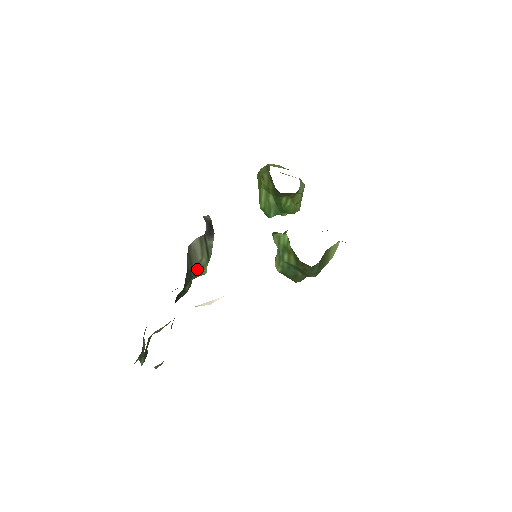
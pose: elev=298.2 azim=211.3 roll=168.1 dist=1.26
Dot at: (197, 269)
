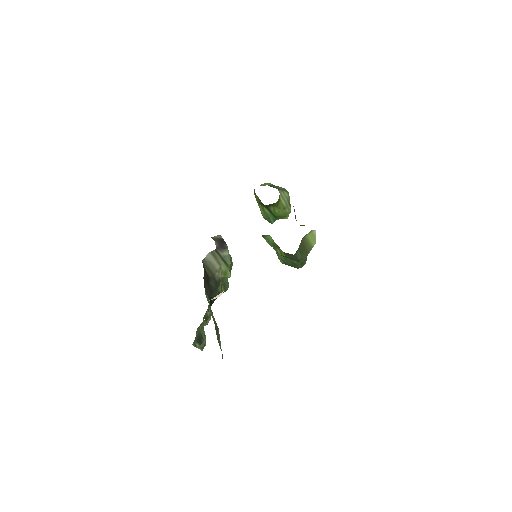
Dot at: (221, 275)
